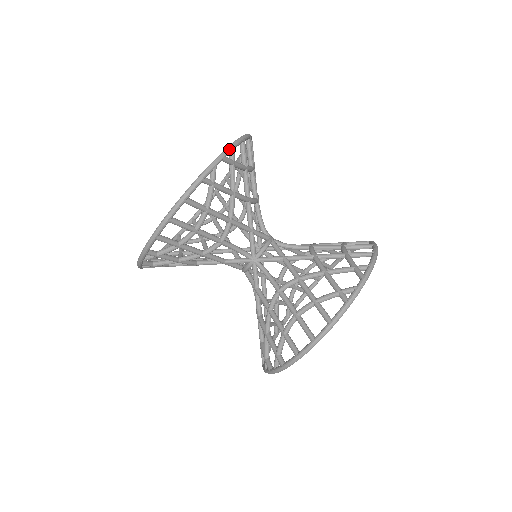
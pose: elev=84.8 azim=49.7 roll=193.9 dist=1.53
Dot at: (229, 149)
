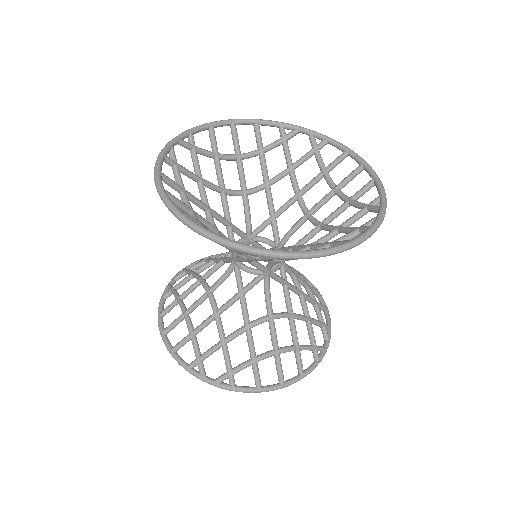
Dot at: (386, 202)
